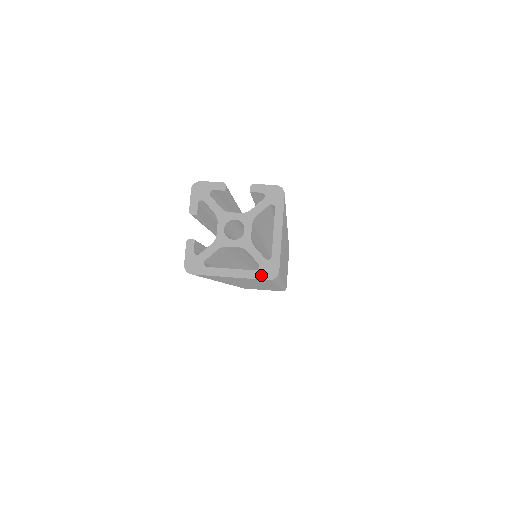
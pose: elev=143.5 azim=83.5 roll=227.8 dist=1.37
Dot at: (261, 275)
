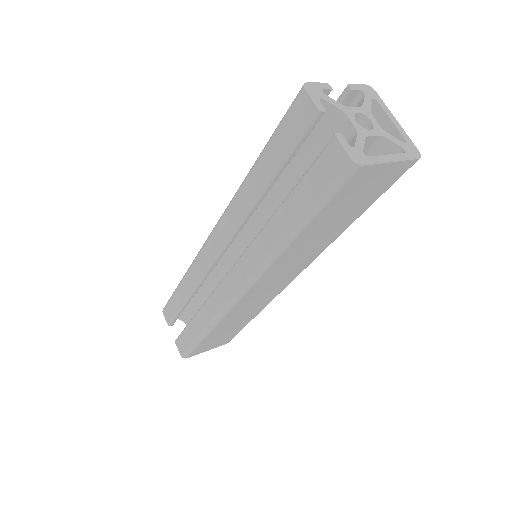
Dot at: (410, 156)
